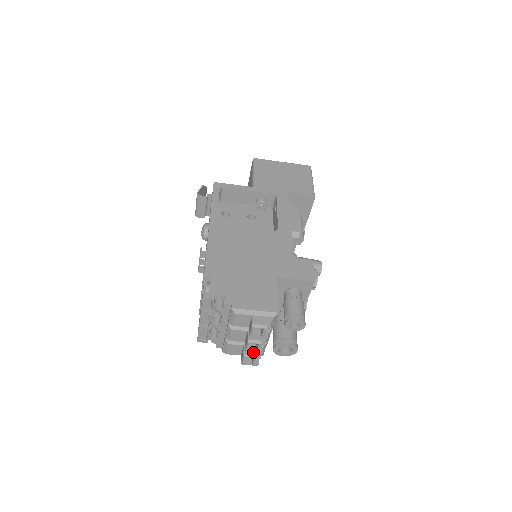
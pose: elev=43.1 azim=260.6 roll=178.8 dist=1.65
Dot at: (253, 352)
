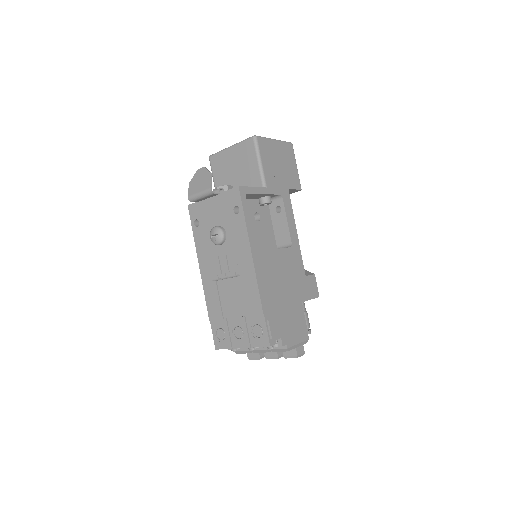
Dot at: occluded
